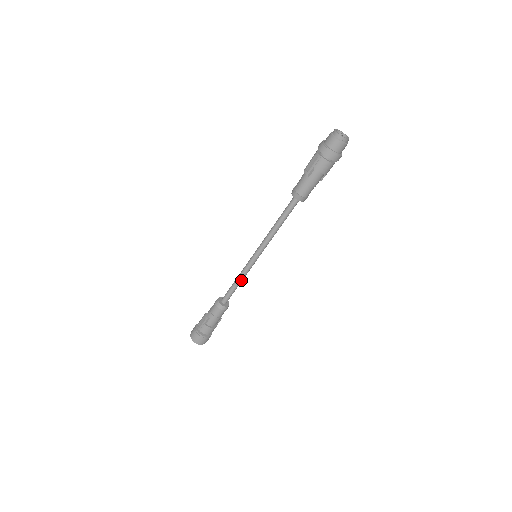
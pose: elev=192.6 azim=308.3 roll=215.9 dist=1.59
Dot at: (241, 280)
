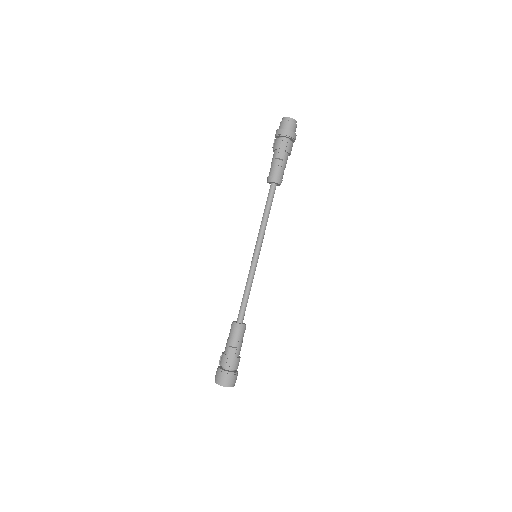
Dot at: occluded
